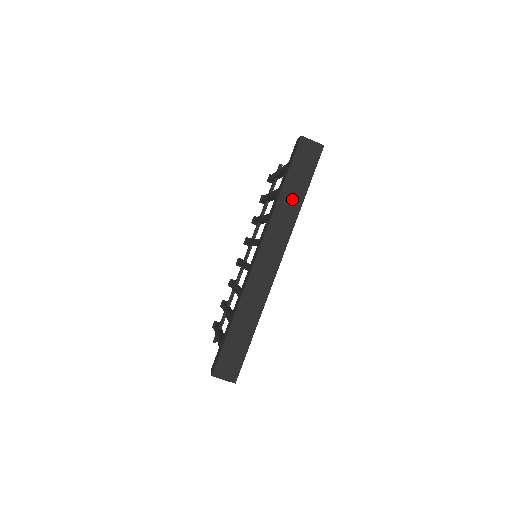
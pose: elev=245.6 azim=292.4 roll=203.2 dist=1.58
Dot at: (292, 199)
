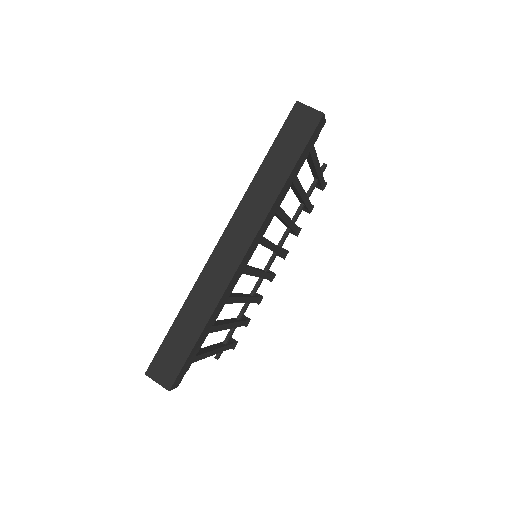
Dot at: (273, 176)
